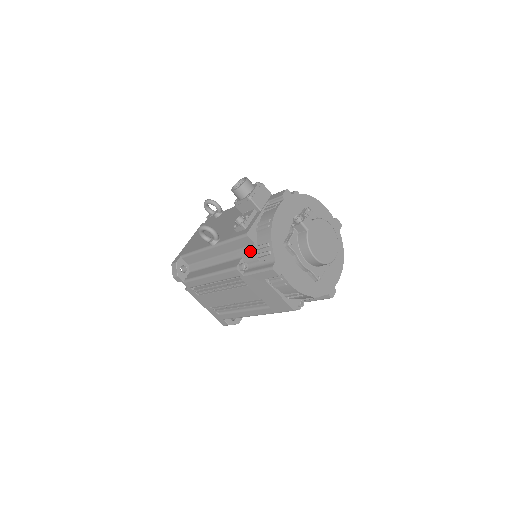
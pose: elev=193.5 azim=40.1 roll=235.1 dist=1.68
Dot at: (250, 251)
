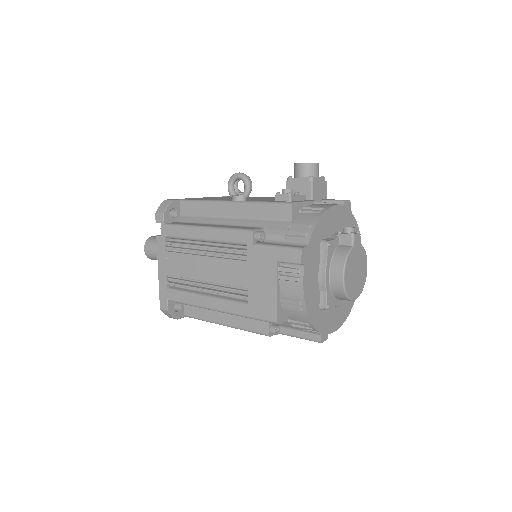
Dot at: (280, 225)
